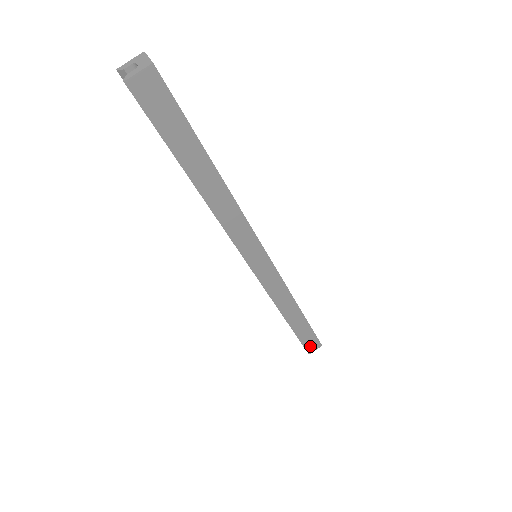
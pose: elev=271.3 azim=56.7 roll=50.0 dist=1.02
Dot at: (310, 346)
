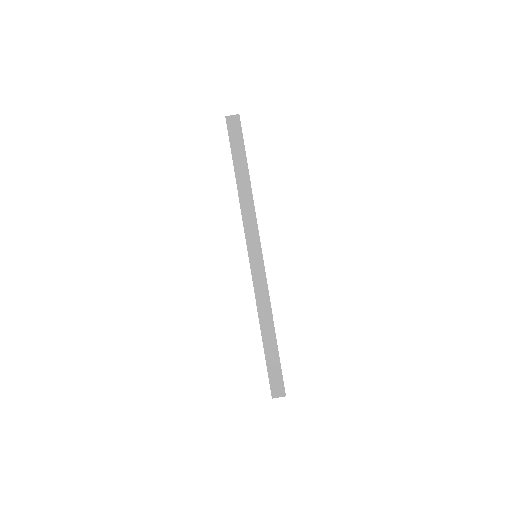
Dot at: (275, 387)
